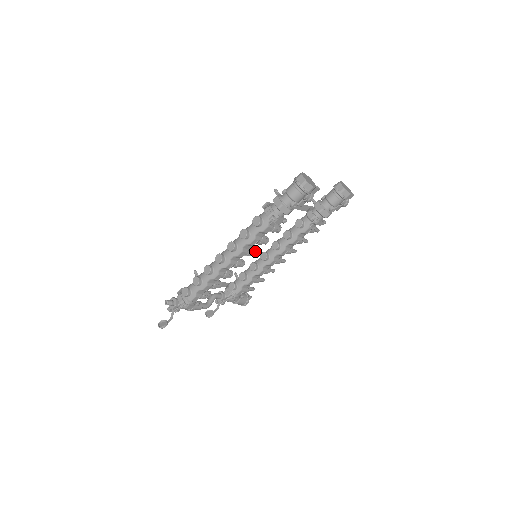
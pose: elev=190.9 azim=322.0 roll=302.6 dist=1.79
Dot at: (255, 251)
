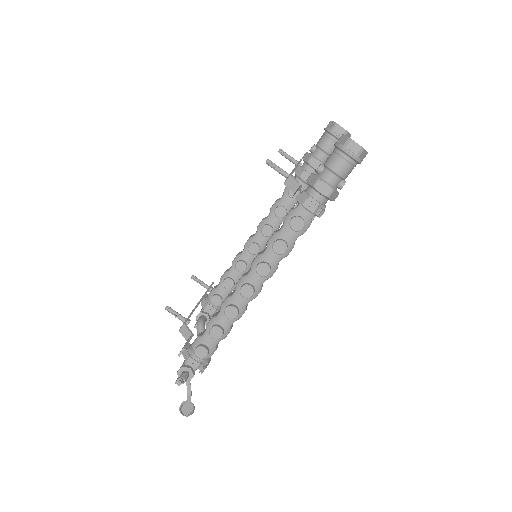
Dot at: occluded
